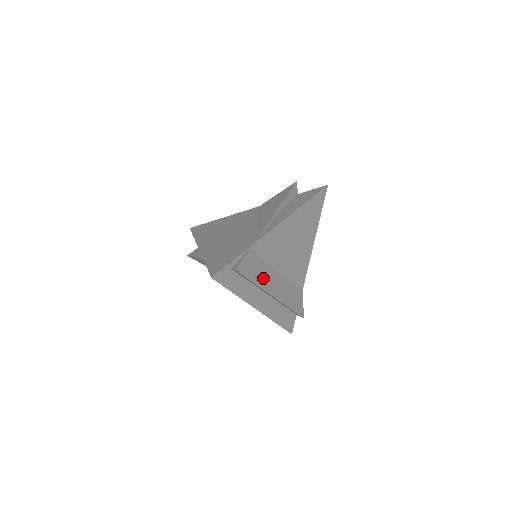
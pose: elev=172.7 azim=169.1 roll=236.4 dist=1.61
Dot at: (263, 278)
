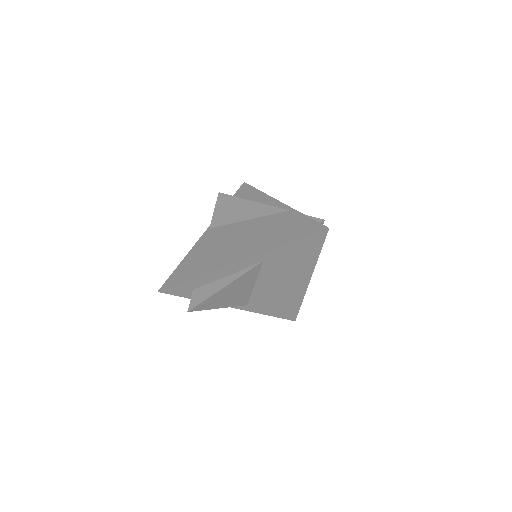
Dot at: occluded
